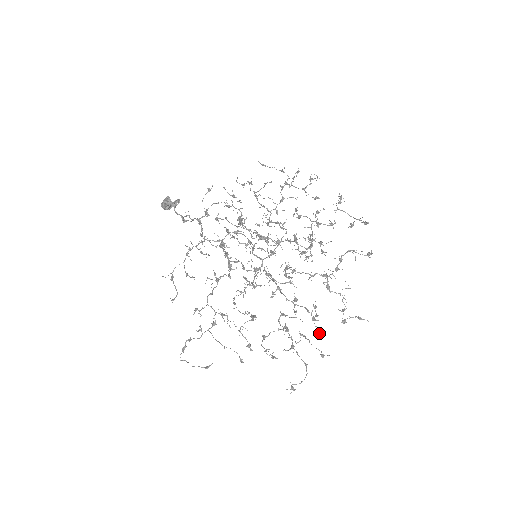
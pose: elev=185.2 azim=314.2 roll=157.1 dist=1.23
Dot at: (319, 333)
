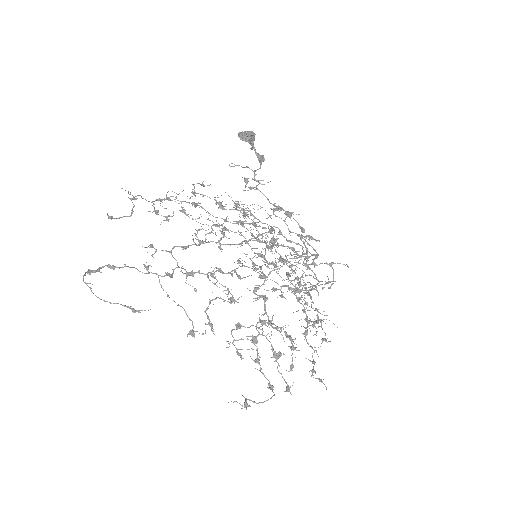
Dot at: (291, 365)
